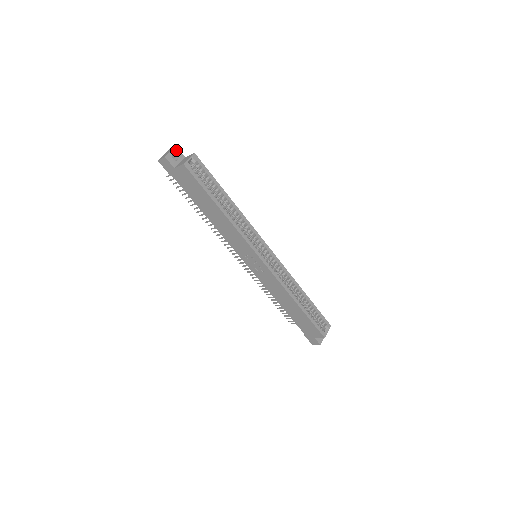
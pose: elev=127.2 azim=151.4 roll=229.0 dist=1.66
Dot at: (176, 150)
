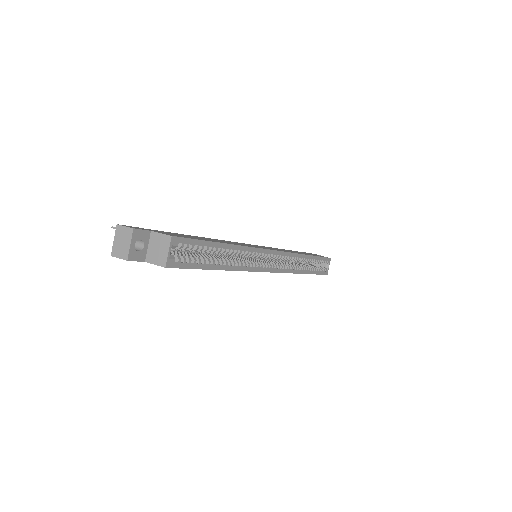
Dot at: (136, 234)
